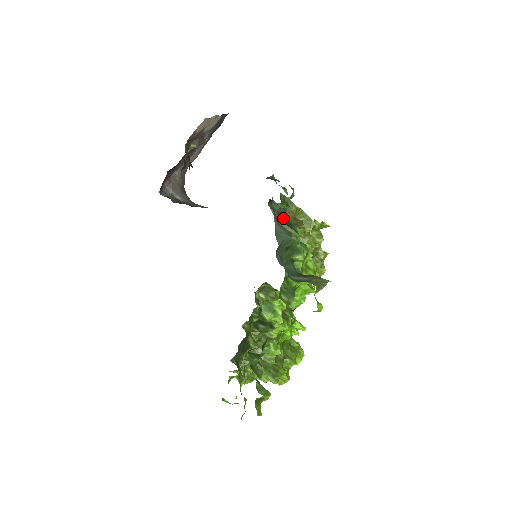
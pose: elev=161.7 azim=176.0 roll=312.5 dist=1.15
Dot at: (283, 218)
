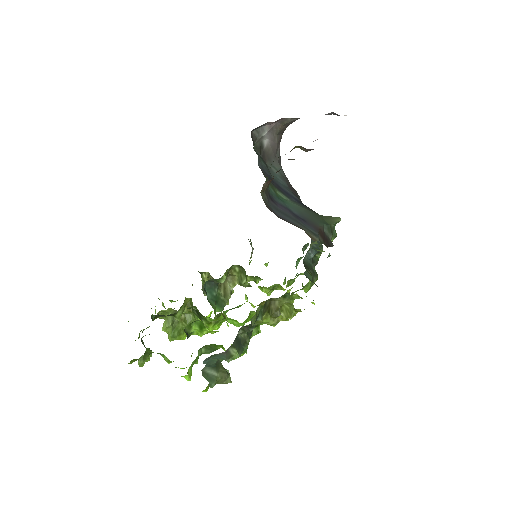
Dot at: (245, 335)
